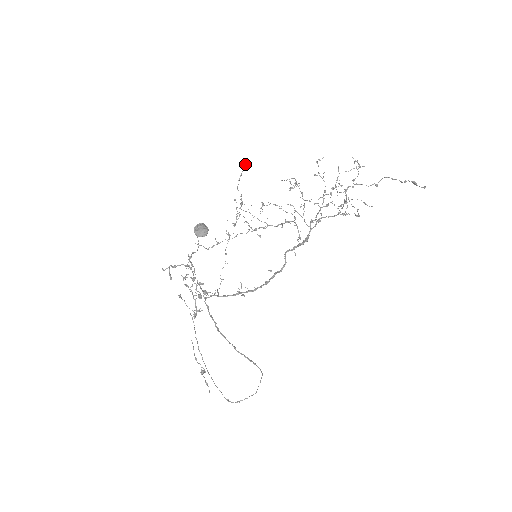
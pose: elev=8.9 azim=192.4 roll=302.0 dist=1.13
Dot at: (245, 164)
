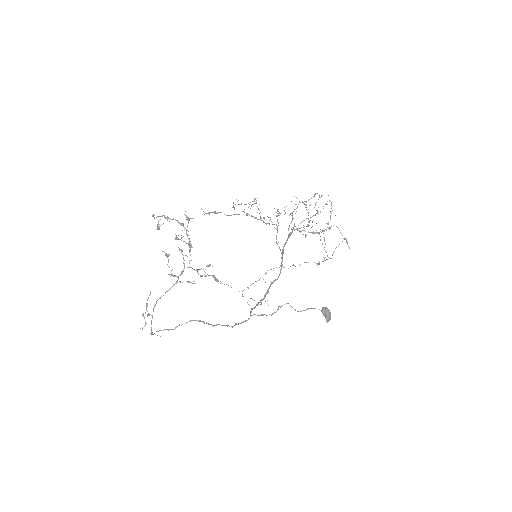
Dot at: occluded
